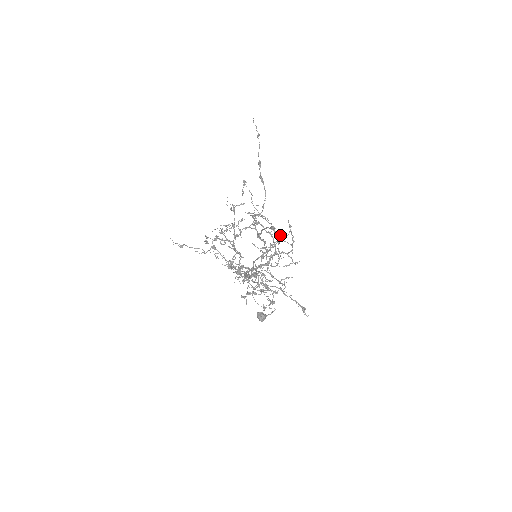
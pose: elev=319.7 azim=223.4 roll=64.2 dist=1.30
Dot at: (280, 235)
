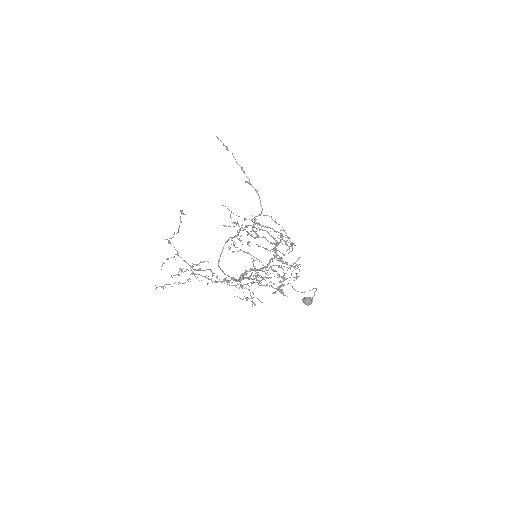
Dot at: (232, 237)
